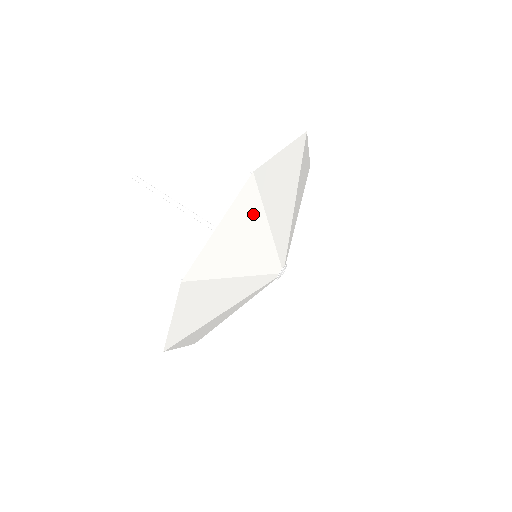
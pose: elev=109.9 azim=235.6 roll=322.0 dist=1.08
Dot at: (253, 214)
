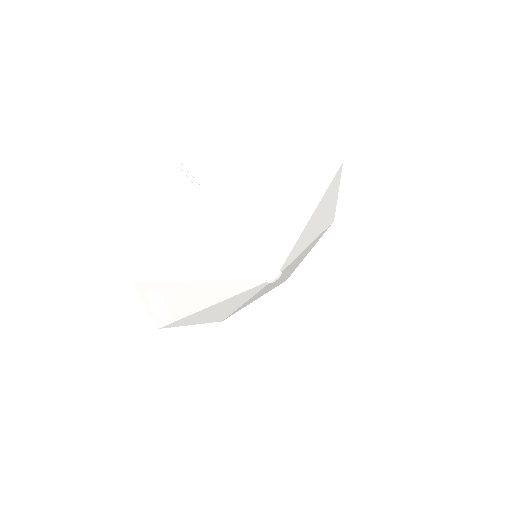
Dot at: (321, 186)
